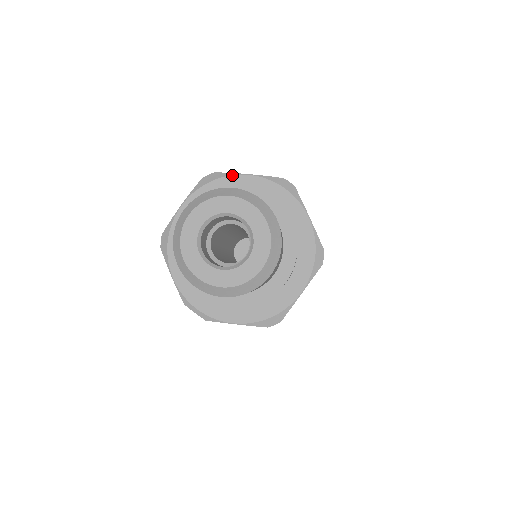
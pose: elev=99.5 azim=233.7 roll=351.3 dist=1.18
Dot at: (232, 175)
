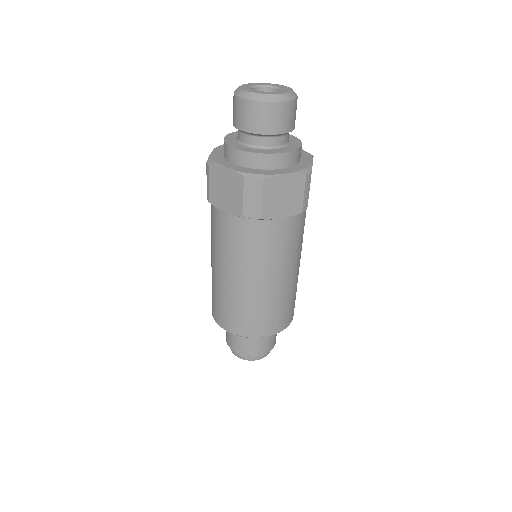
Dot at: occluded
